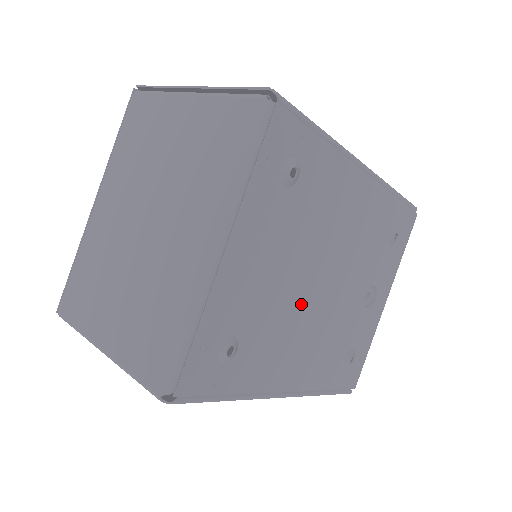
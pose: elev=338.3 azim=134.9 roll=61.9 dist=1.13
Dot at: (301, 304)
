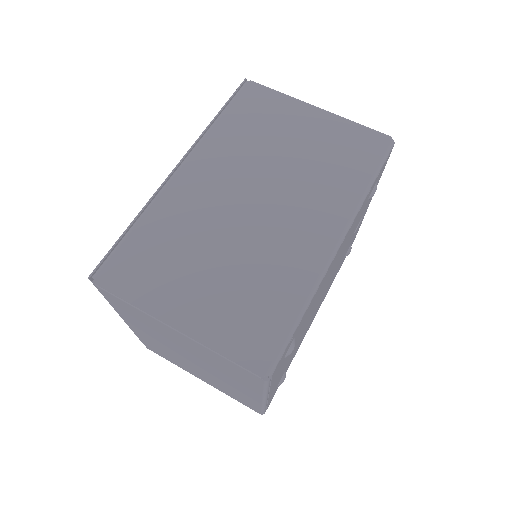
Dot at: (312, 315)
